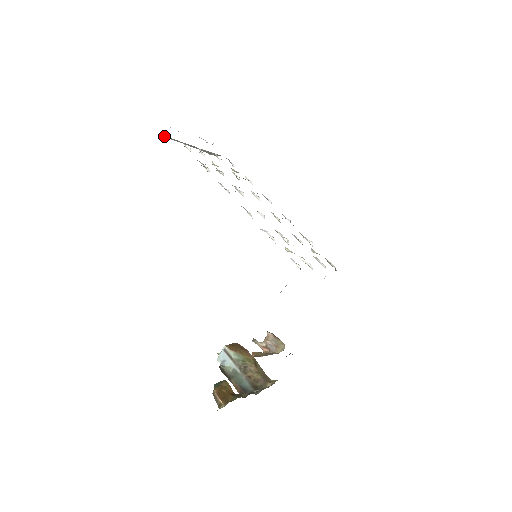
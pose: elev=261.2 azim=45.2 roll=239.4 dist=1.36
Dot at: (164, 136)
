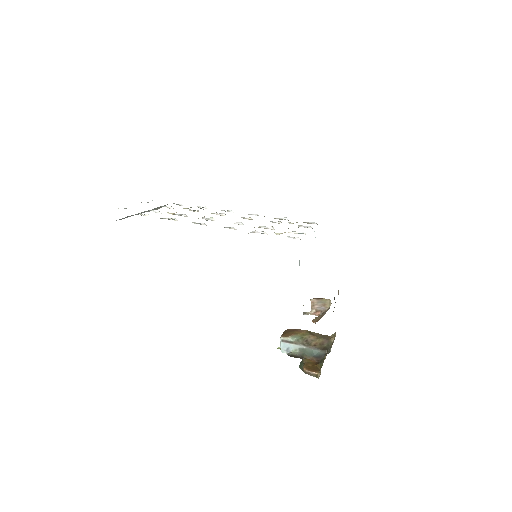
Dot at: (120, 219)
